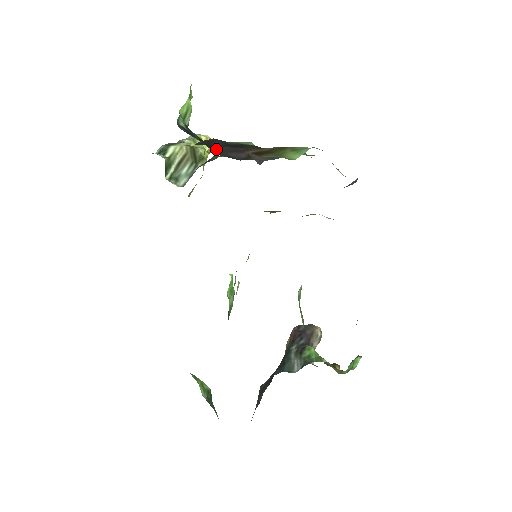
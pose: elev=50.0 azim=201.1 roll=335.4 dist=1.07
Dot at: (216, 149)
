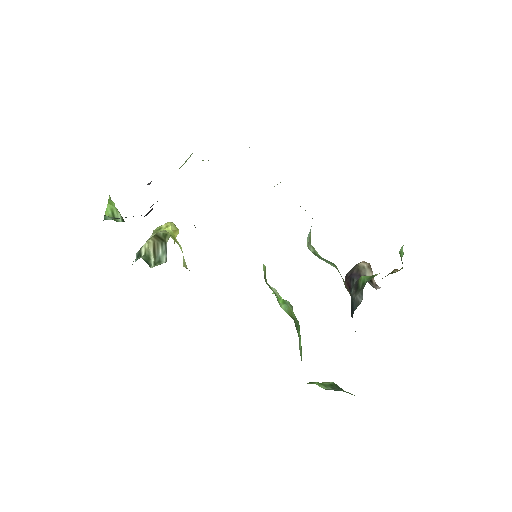
Dot at: occluded
